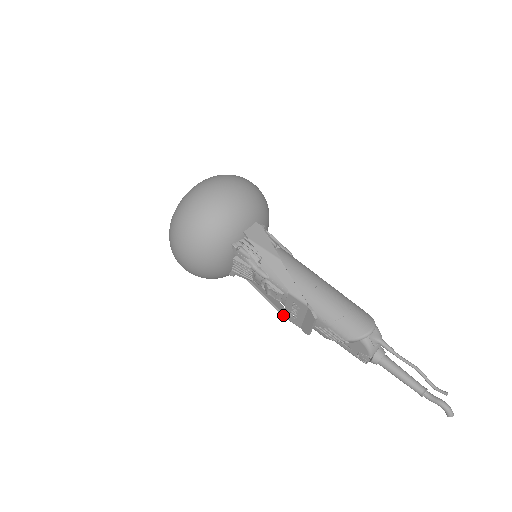
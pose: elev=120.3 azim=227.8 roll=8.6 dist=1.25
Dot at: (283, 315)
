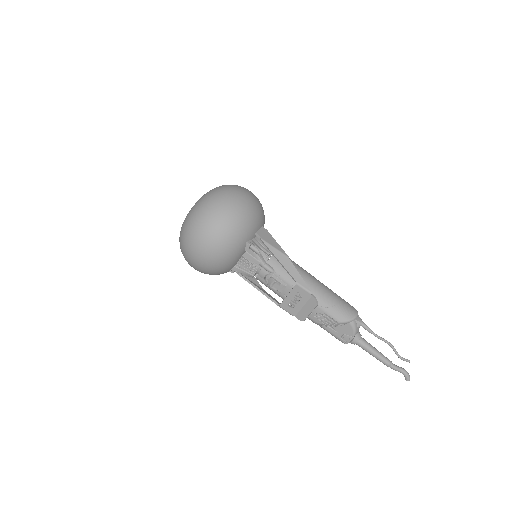
Dot at: (280, 305)
